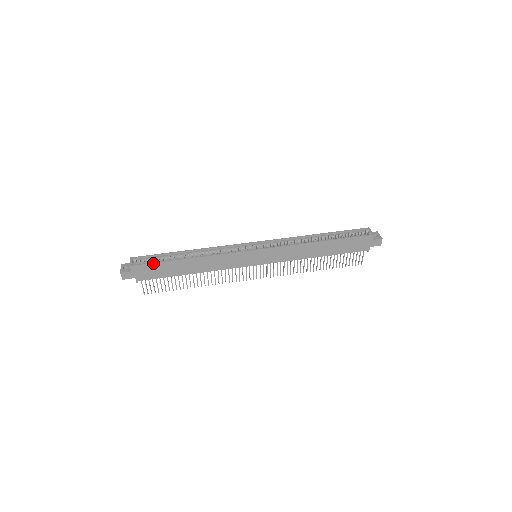
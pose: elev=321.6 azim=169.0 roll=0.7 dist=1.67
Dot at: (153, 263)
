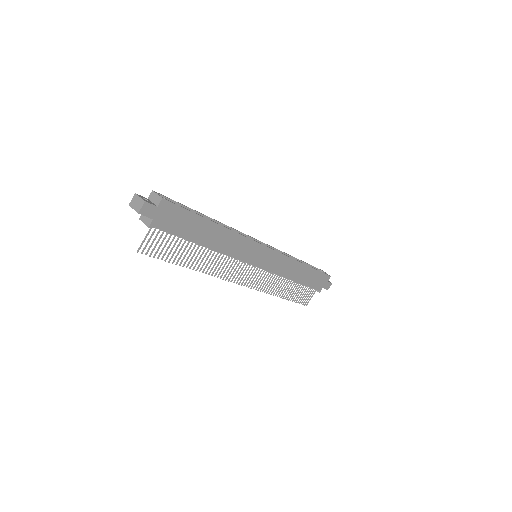
Dot at: (185, 209)
